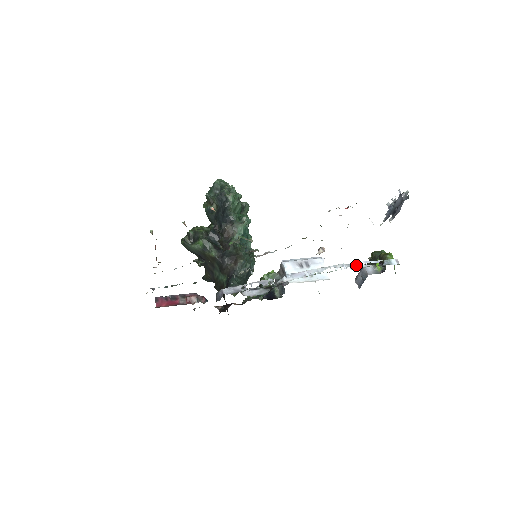
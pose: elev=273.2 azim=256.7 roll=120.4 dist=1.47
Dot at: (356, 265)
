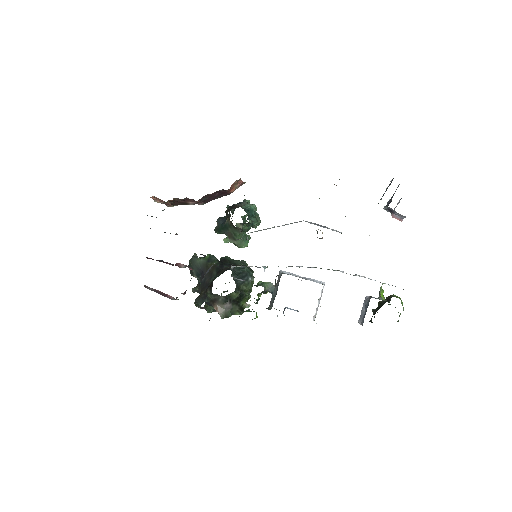
Dot at: (356, 274)
